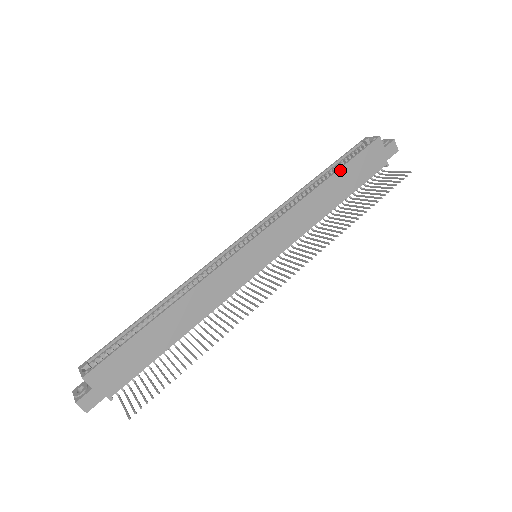
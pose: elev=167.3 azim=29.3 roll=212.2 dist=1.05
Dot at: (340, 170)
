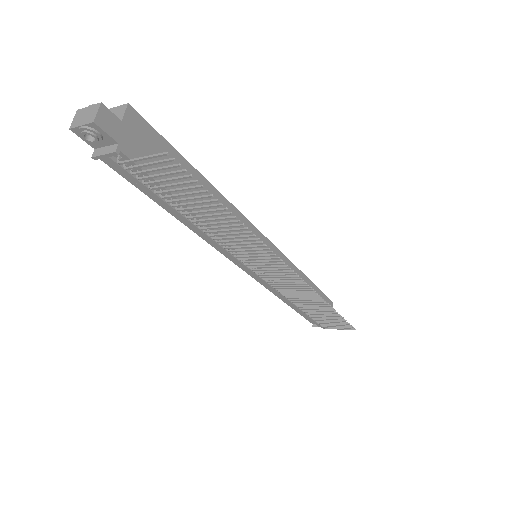
Dot at: (314, 285)
